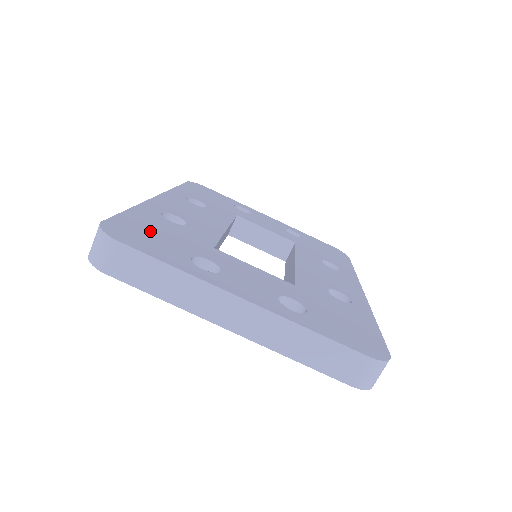
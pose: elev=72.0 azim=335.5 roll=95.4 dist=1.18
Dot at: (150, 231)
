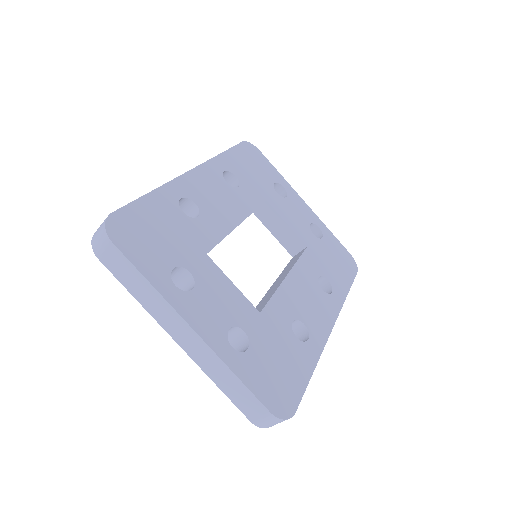
Dot at: (153, 228)
